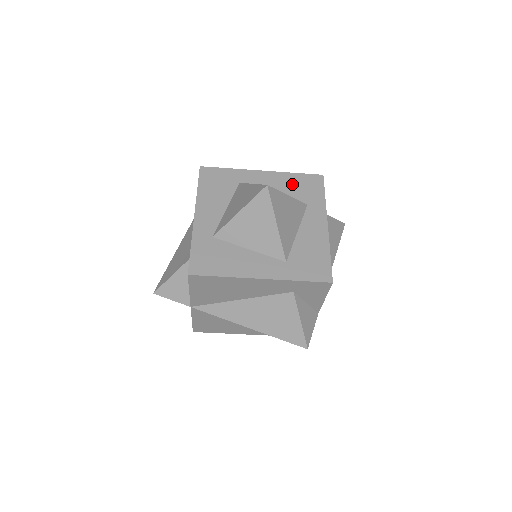
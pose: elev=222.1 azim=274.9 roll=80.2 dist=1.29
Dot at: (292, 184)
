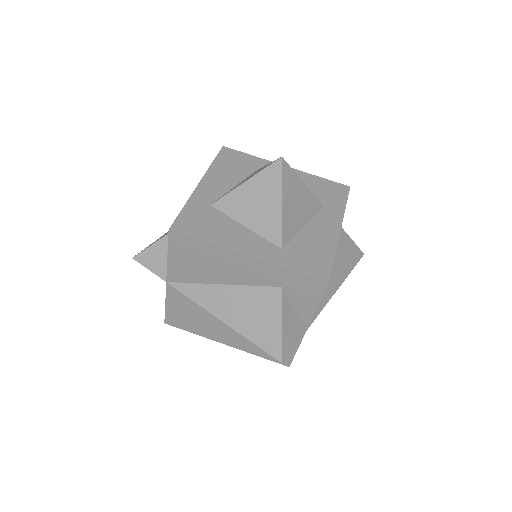
Dot at: (314, 185)
